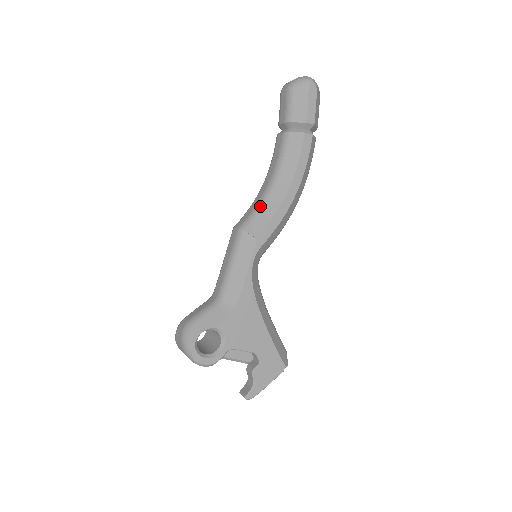
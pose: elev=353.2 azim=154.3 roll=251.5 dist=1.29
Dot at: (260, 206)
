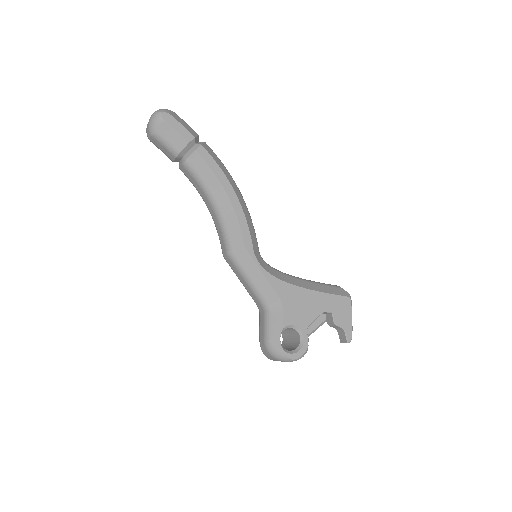
Dot at: (223, 226)
